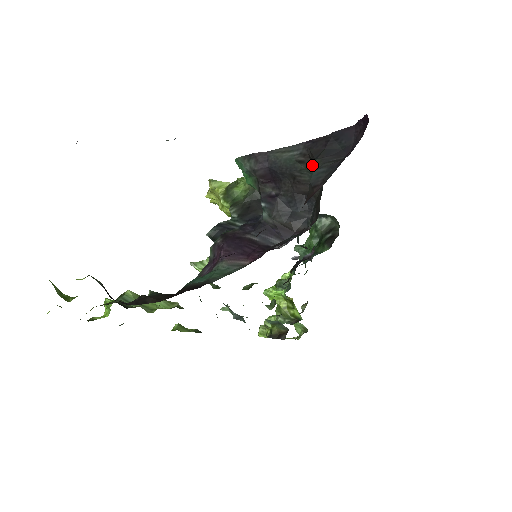
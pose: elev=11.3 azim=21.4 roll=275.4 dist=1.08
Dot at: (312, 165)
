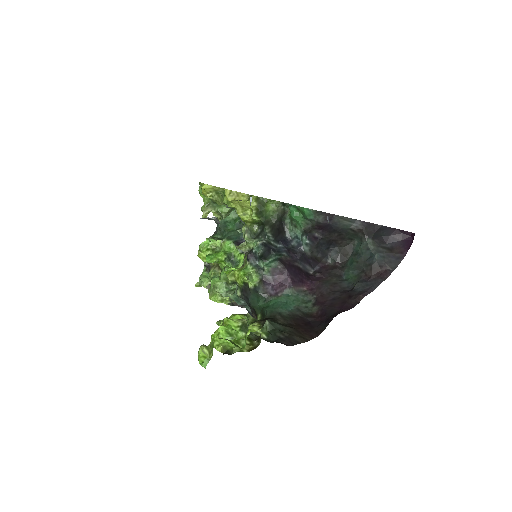
Dot at: (358, 235)
